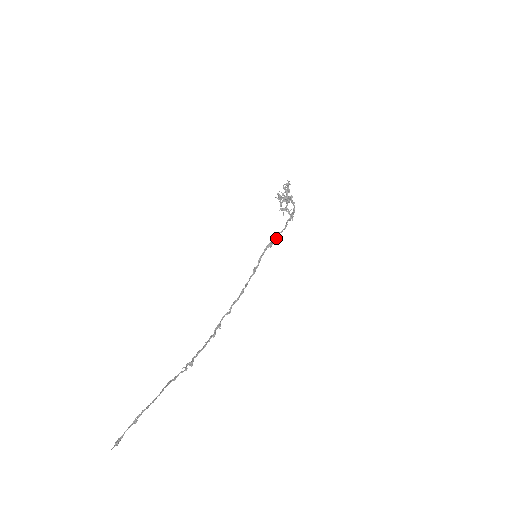
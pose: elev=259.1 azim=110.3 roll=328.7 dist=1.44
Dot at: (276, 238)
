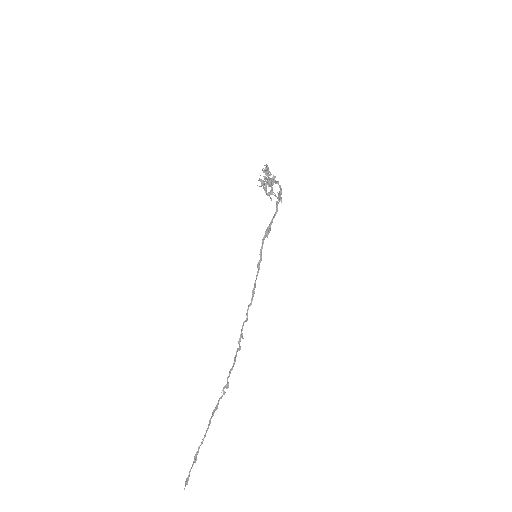
Dot at: (270, 225)
